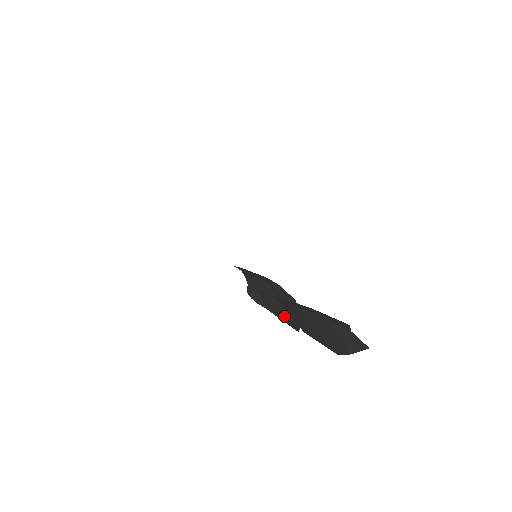
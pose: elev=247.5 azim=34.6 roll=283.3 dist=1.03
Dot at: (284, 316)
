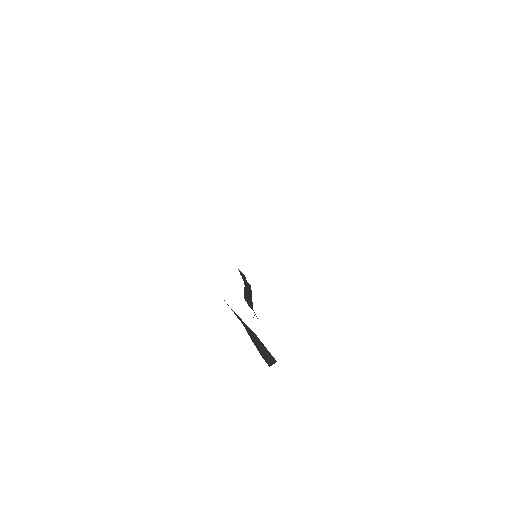
Dot at: occluded
